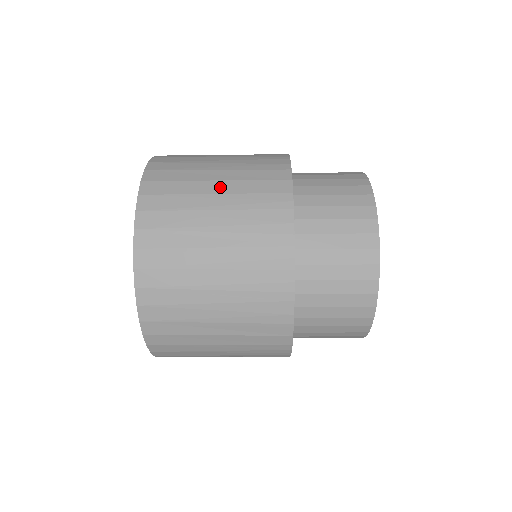
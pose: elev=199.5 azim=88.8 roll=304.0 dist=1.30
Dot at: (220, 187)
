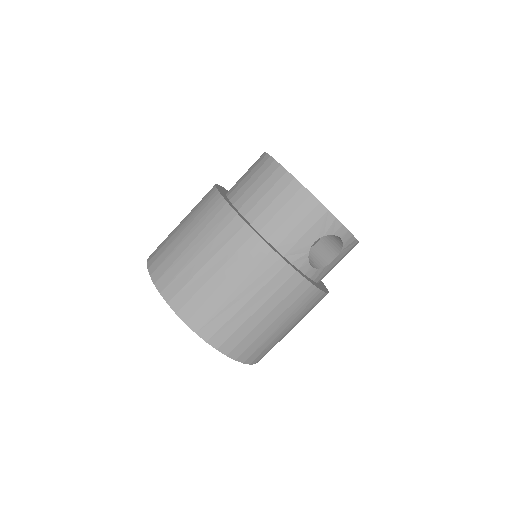
Dot at: occluded
